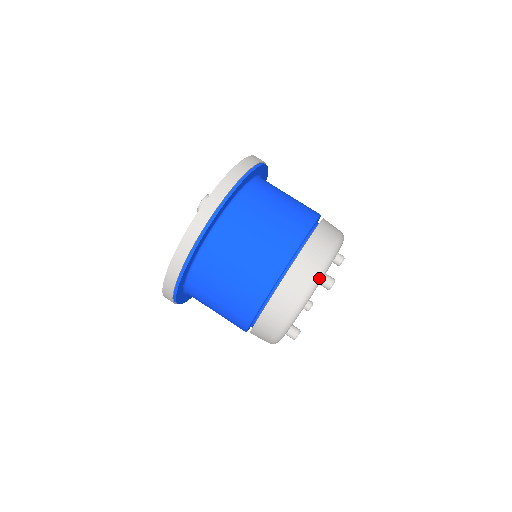
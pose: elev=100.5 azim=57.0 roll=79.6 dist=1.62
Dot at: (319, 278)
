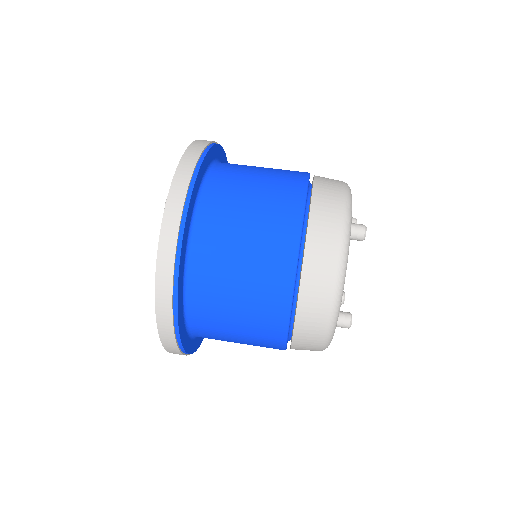
Dot at: (348, 223)
